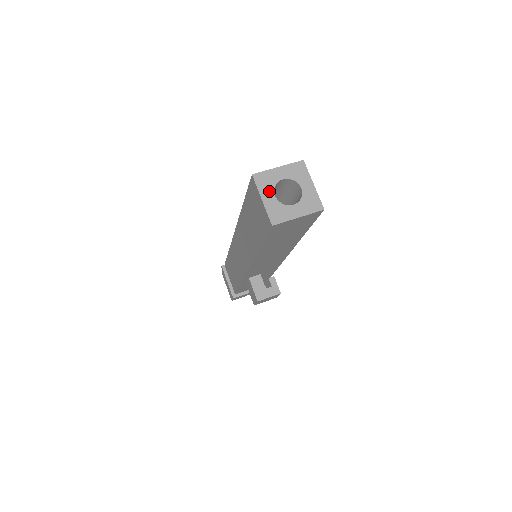
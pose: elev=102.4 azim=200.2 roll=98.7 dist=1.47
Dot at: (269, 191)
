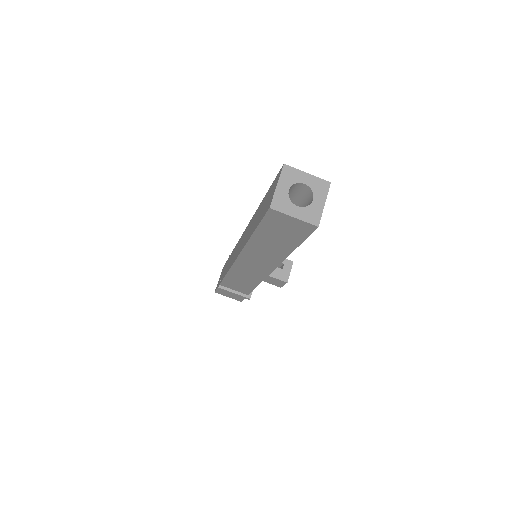
Dot at: (291, 207)
